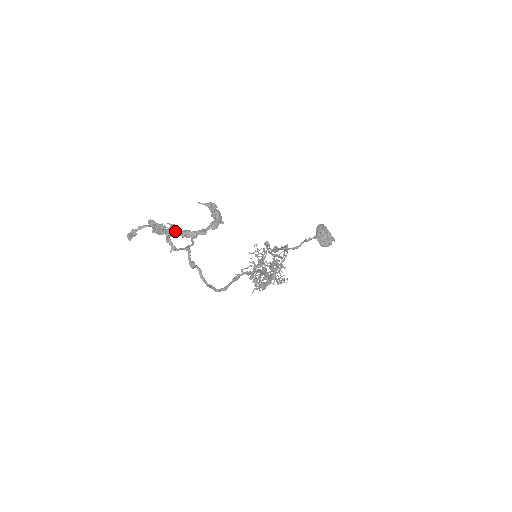
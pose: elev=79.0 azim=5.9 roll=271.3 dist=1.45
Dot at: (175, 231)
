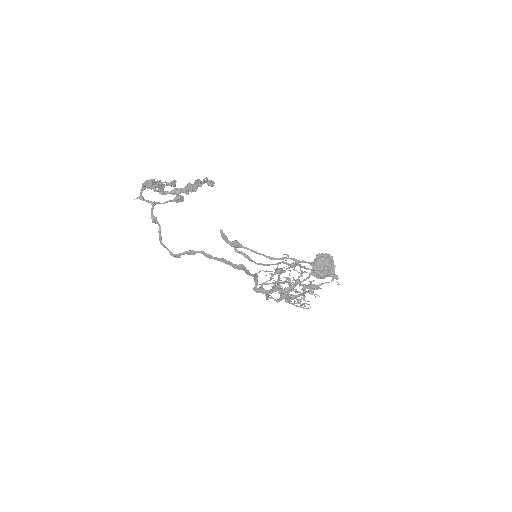
Dot at: (149, 184)
